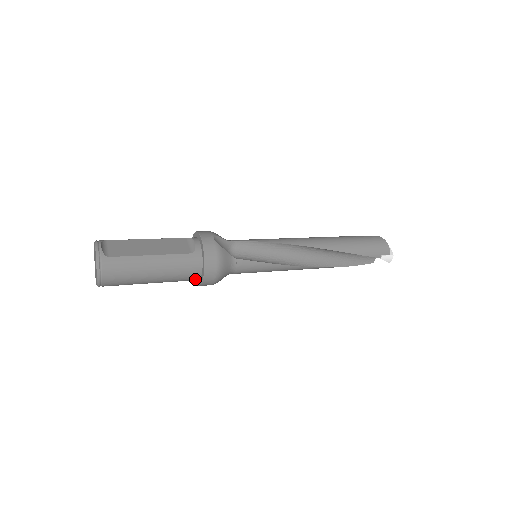
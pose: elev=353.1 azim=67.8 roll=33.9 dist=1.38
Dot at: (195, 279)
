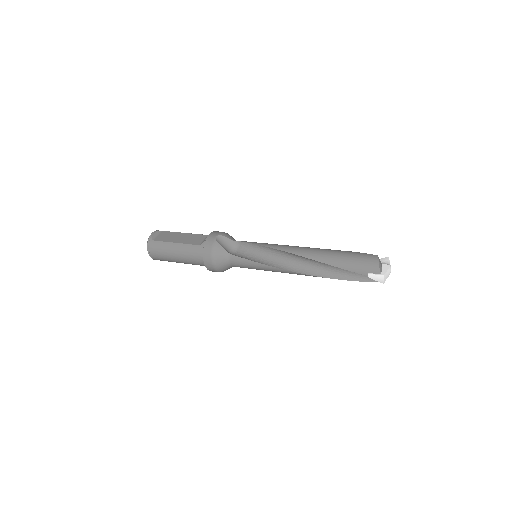
Dot at: occluded
